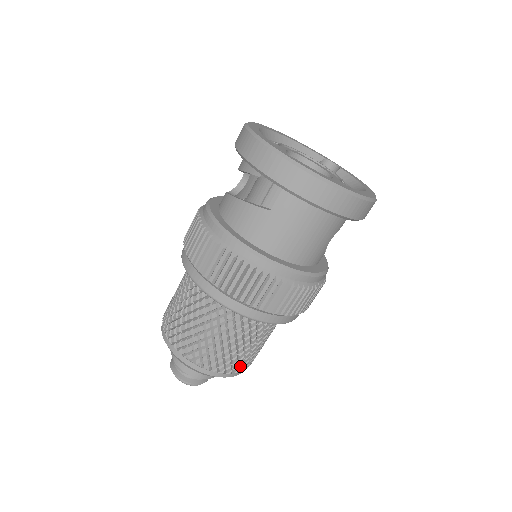
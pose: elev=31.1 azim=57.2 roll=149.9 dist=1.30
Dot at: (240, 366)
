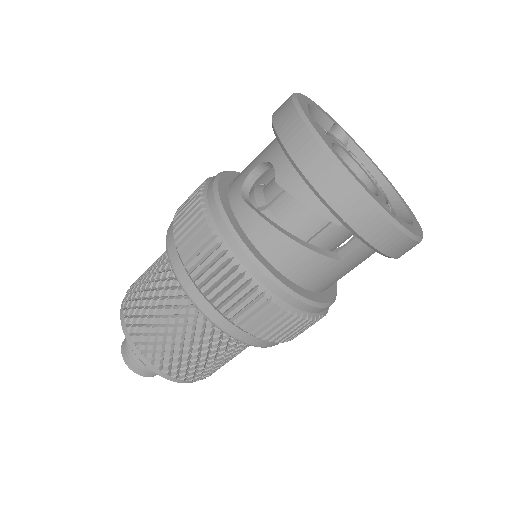
Dot at: occluded
